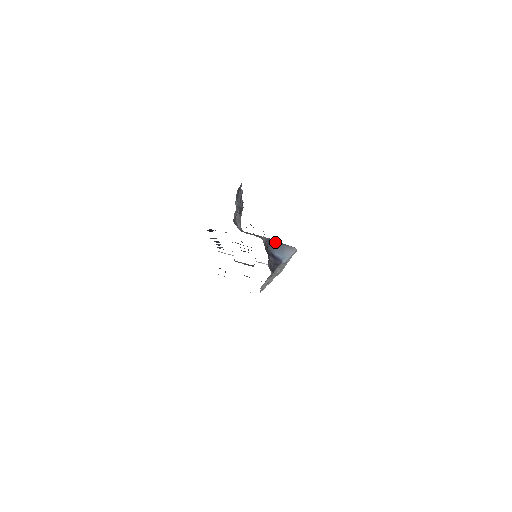
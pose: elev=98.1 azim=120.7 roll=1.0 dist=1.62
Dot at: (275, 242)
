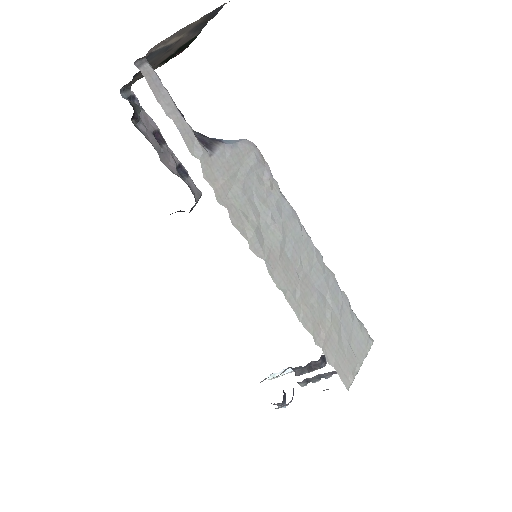
Dot at: occluded
